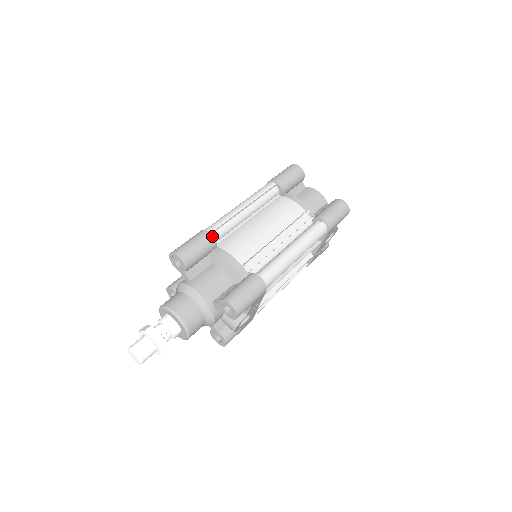
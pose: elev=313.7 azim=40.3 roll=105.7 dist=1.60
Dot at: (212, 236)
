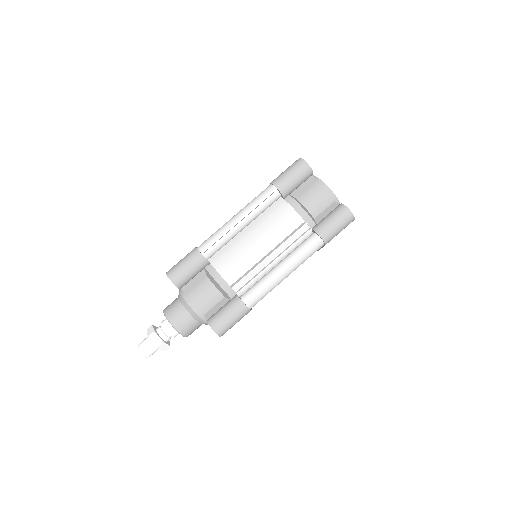
Dot at: (203, 257)
